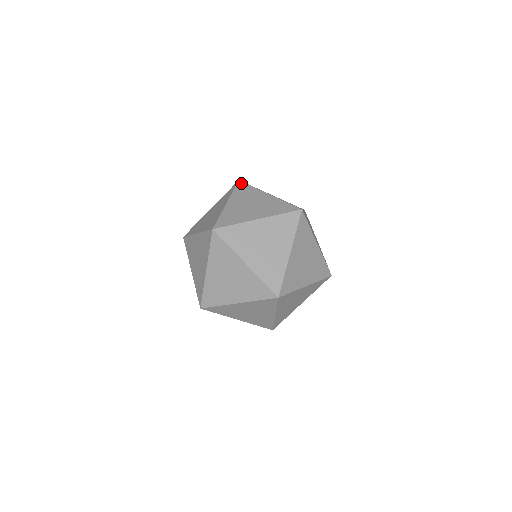
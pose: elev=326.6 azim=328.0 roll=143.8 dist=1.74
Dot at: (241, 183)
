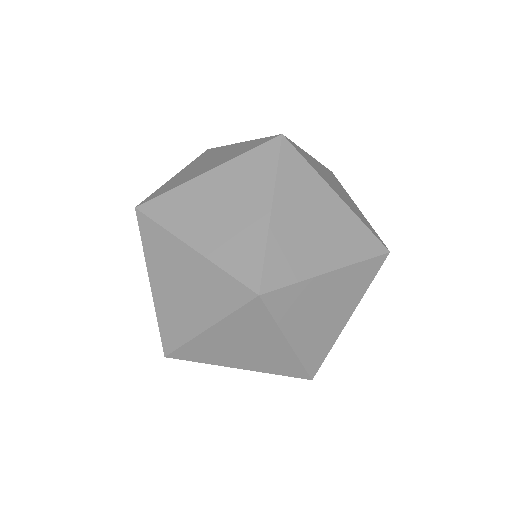
Dot at: occluded
